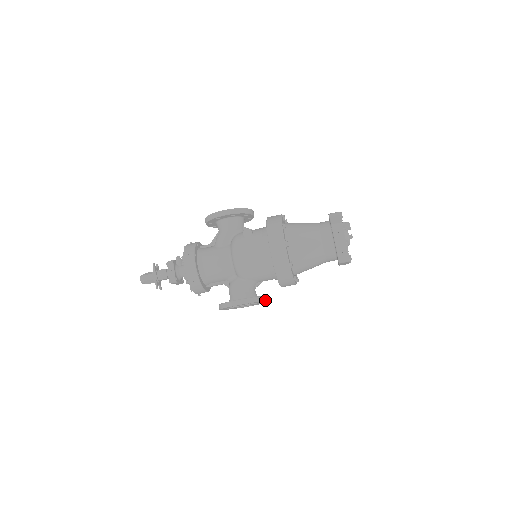
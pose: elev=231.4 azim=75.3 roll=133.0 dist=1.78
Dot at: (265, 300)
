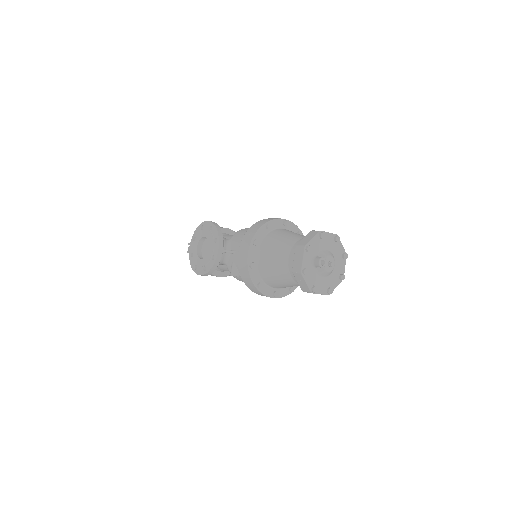
Dot at: occluded
